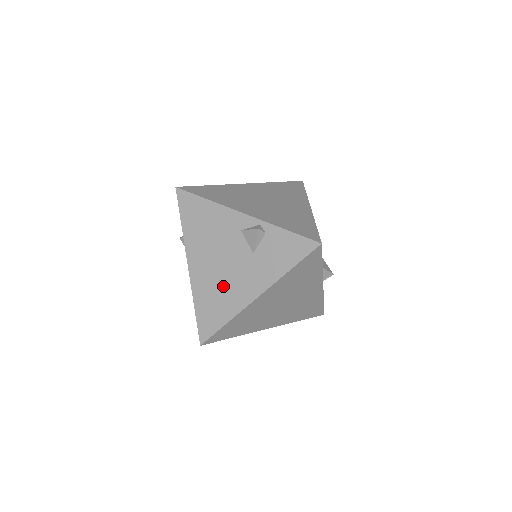
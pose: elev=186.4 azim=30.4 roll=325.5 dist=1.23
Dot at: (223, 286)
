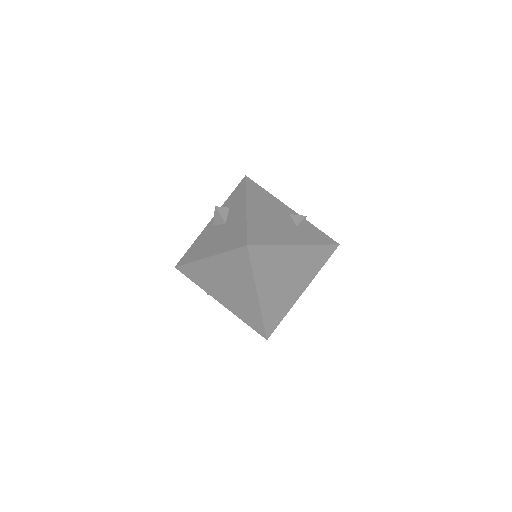
Dot at: (273, 228)
